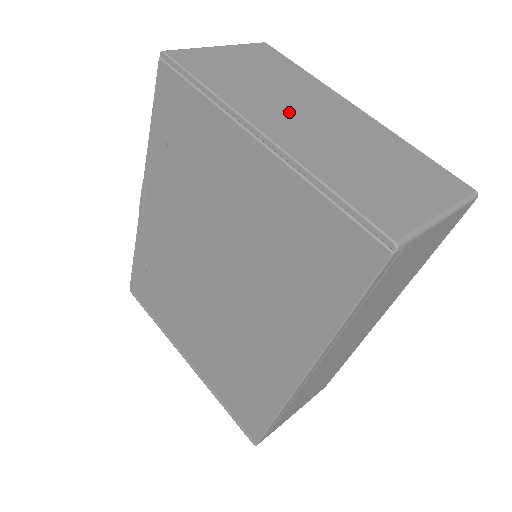
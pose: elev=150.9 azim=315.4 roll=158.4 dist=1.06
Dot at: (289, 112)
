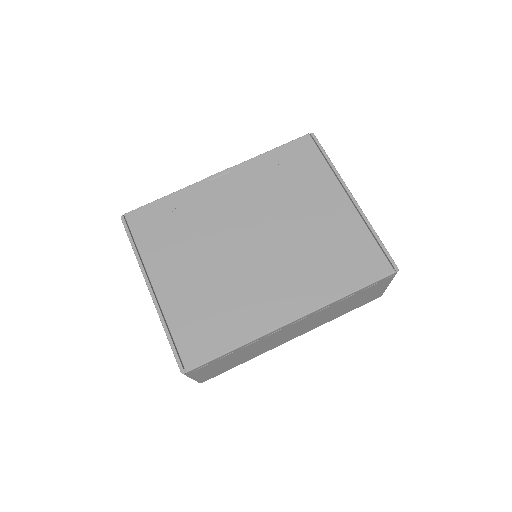
Dot at: occluded
